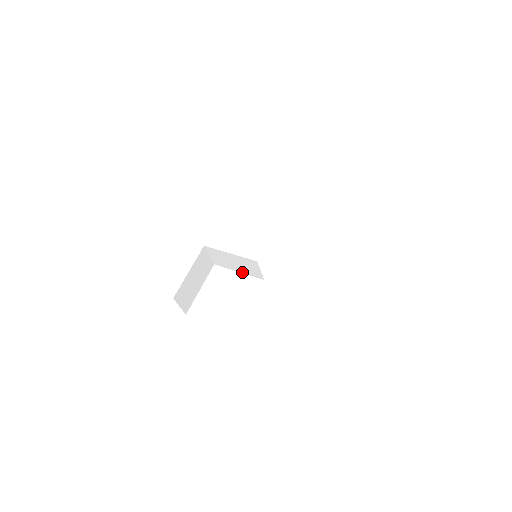
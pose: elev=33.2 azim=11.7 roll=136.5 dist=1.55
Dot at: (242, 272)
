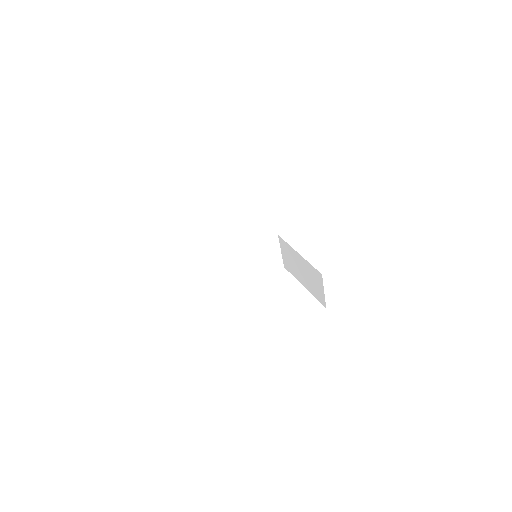
Dot at: (258, 278)
